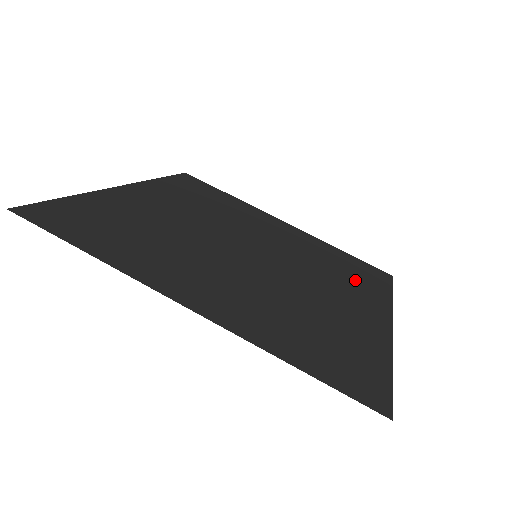
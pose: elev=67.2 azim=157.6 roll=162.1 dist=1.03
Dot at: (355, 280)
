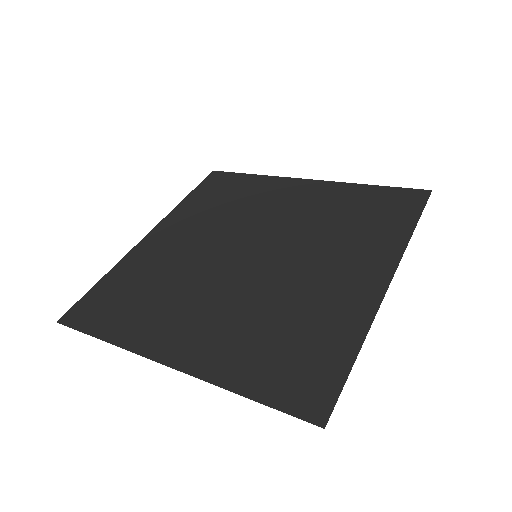
Dot at: (367, 231)
